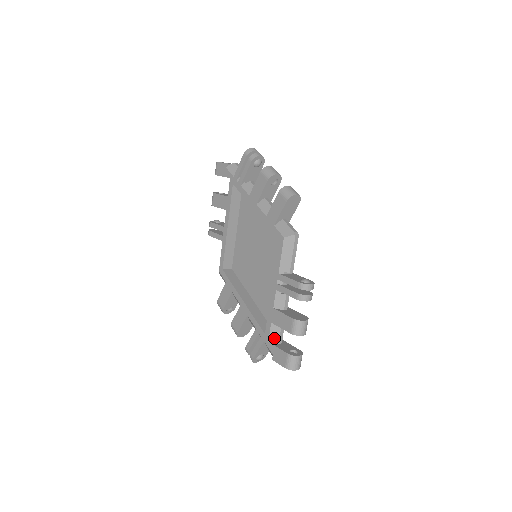
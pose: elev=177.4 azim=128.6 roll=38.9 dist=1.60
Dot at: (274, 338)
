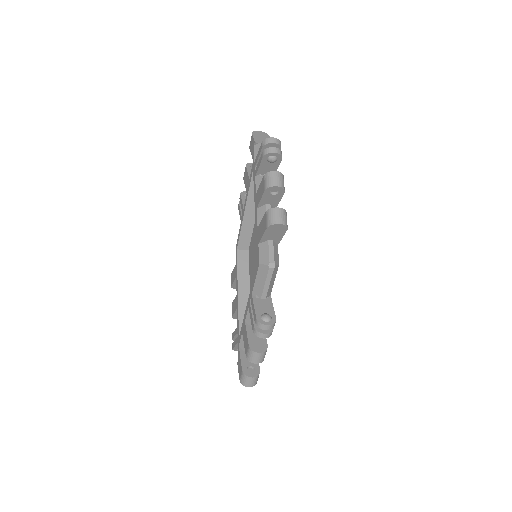
Dot at: (243, 346)
